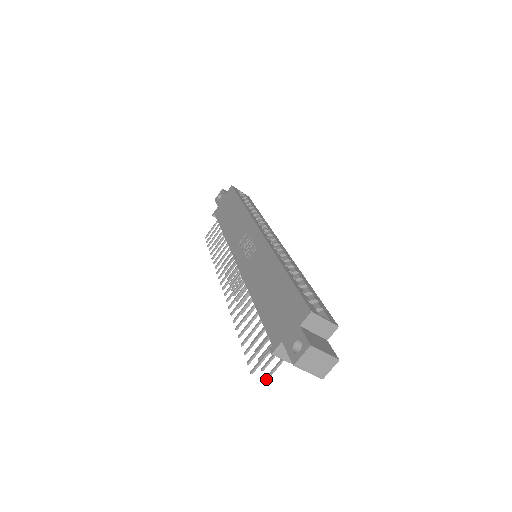
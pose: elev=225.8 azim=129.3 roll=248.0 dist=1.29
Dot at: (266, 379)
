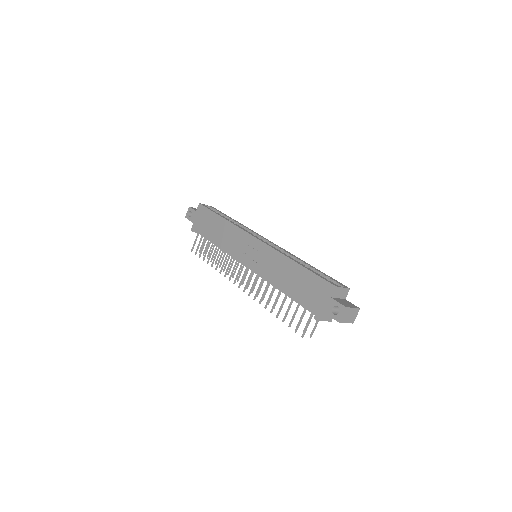
Dot at: occluded
